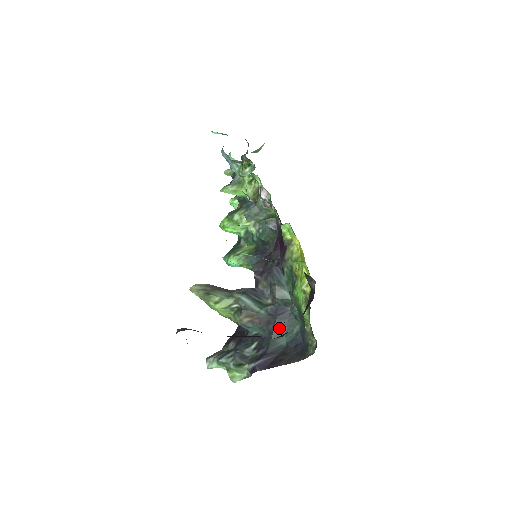
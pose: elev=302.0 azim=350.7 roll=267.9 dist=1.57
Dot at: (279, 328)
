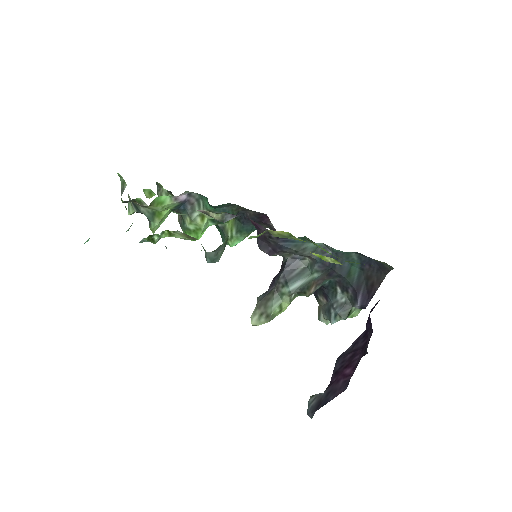
Dot at: (341, 269)
